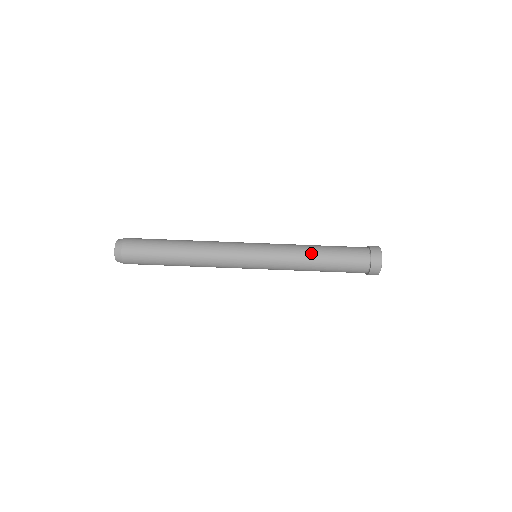
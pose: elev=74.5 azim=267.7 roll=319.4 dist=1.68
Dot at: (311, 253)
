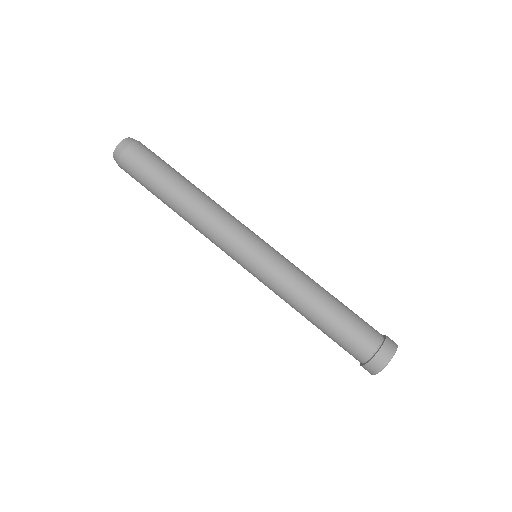
Dot at: (321, 287)
